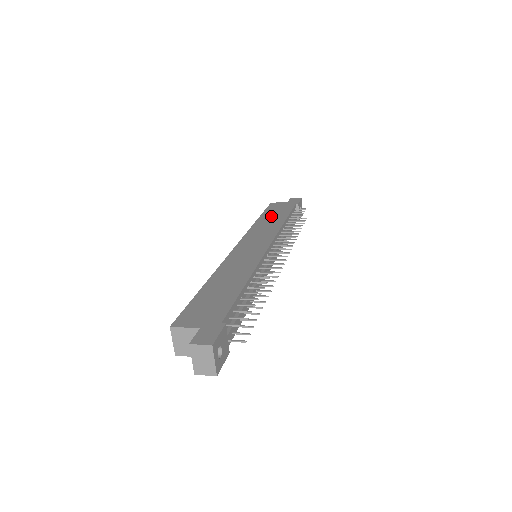
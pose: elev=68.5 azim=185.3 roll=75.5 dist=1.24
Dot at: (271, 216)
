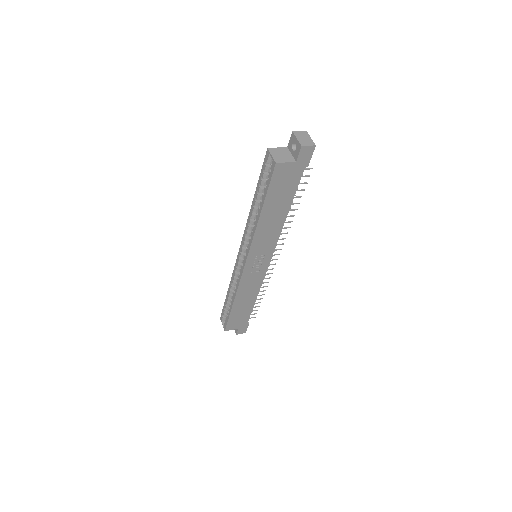
Dot at: occluded
